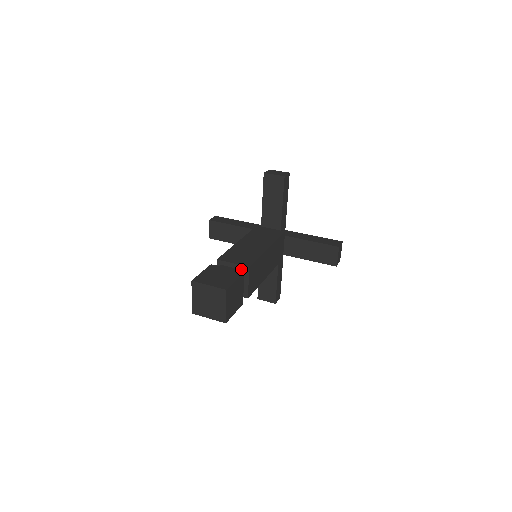
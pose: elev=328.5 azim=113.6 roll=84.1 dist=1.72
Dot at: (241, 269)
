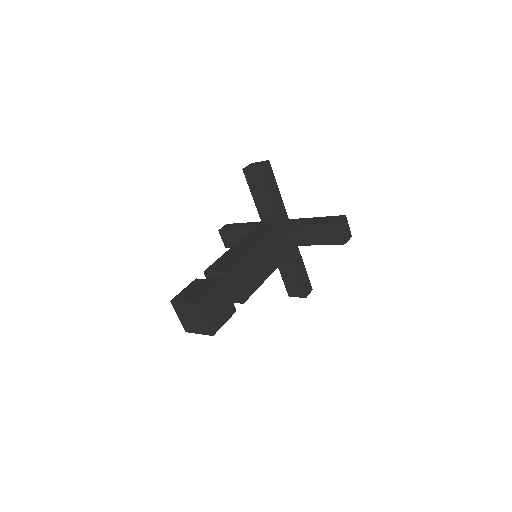
Dot at: (225, 276)
